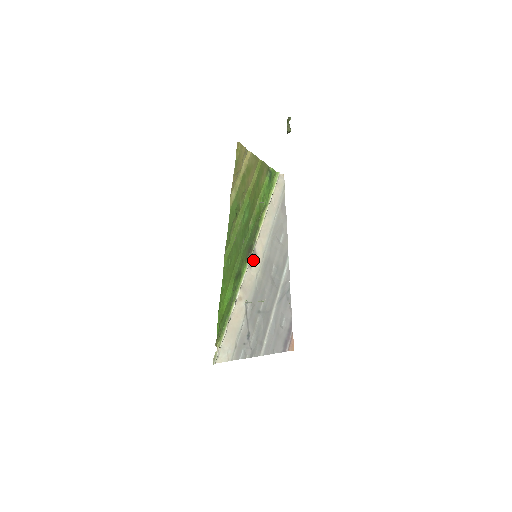
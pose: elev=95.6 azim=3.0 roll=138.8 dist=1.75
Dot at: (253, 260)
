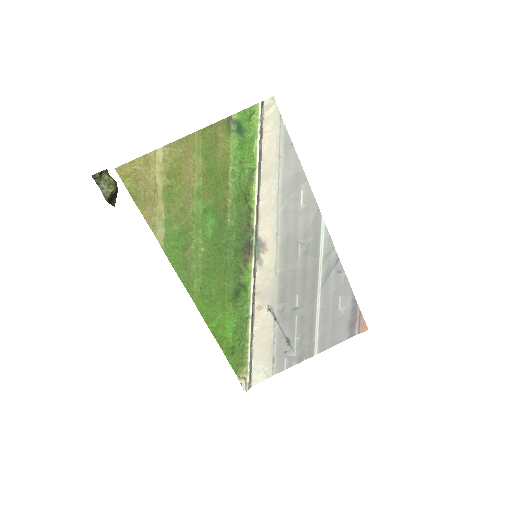
Dot at: (261, 253)
